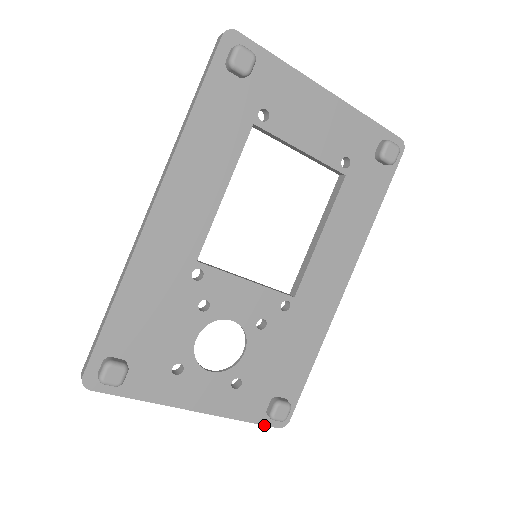
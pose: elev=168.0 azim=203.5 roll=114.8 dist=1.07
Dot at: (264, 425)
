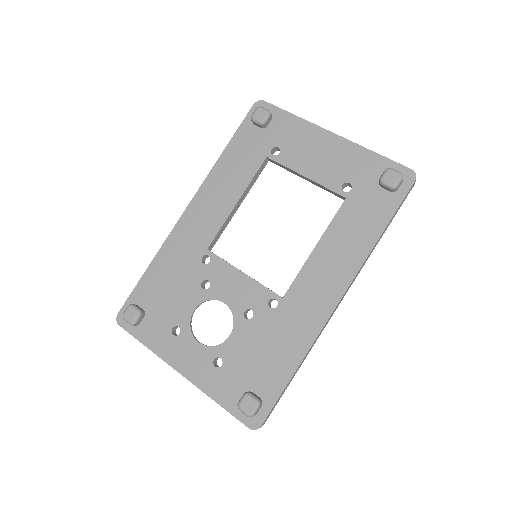
Dot at: (235, 417)
